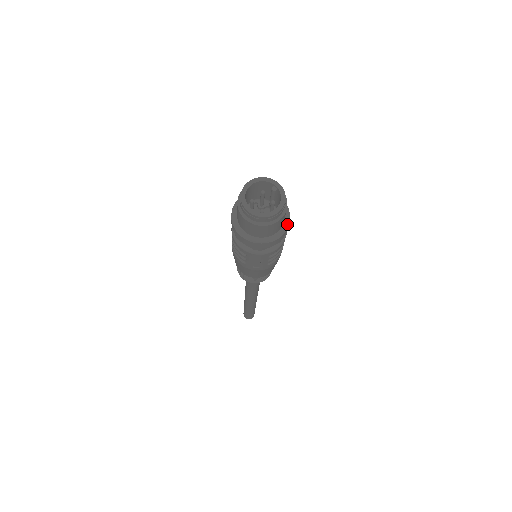
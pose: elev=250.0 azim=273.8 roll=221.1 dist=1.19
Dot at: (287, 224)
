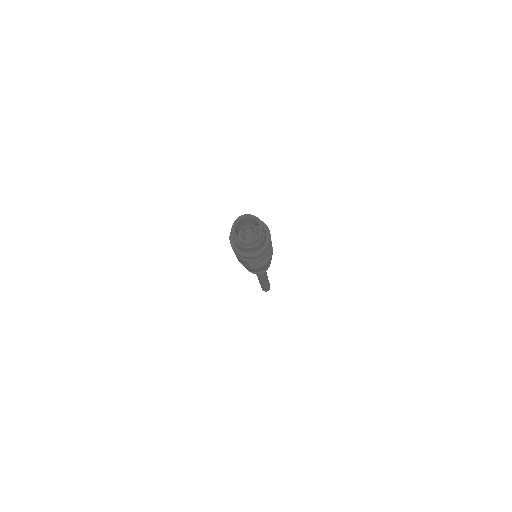
Dot at: (262, 252)
